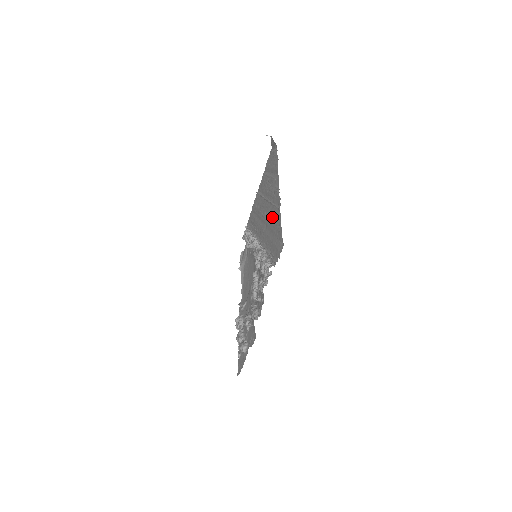
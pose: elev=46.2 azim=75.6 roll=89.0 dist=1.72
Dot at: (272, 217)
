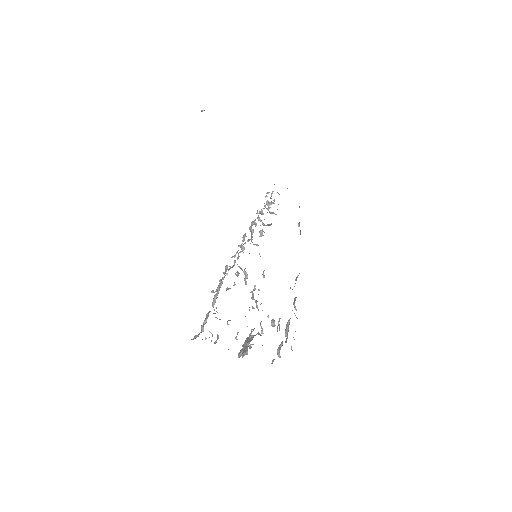
Dot at: occluded
